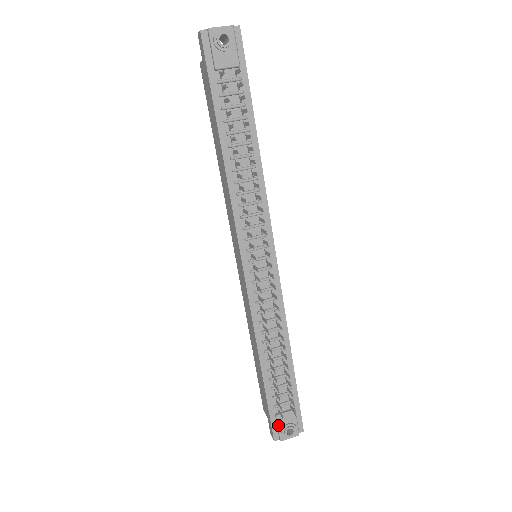
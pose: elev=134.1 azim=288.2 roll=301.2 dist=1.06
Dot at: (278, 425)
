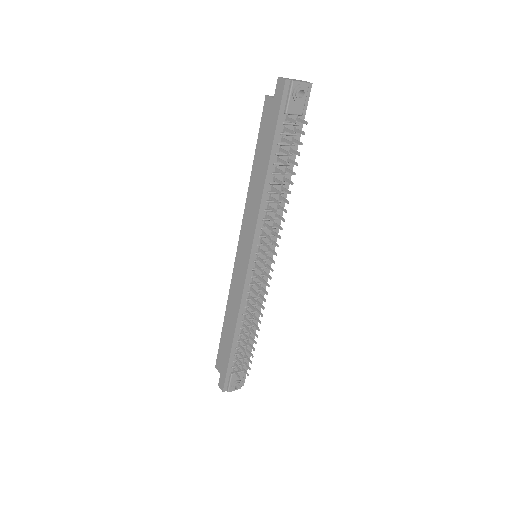
Dot at: (230, 381)
